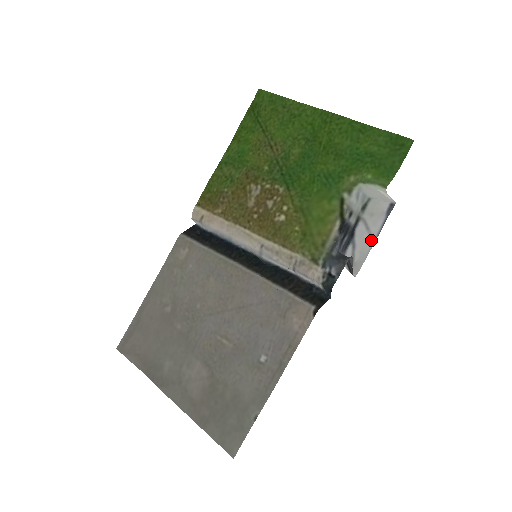
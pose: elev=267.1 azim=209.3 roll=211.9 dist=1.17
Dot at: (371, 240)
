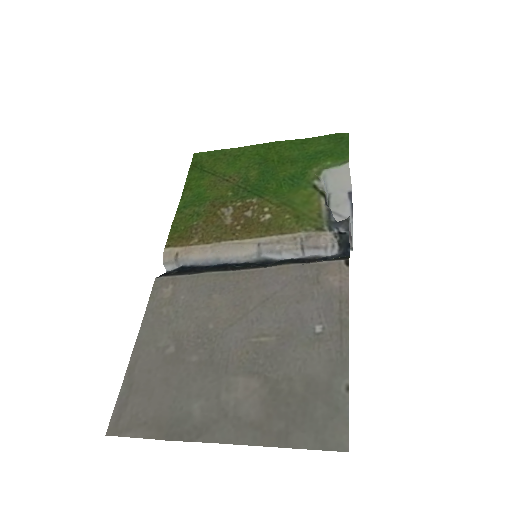
Dot at: occluded
